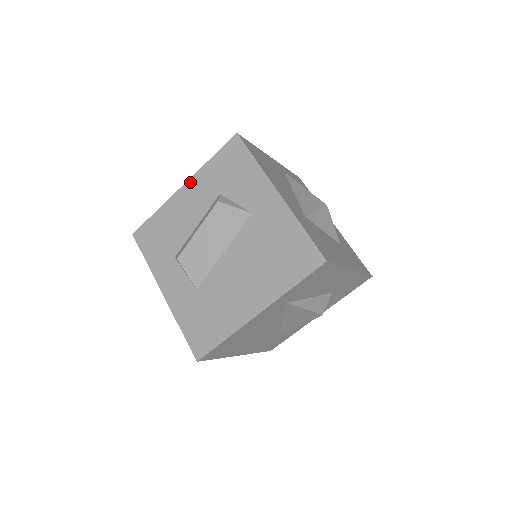
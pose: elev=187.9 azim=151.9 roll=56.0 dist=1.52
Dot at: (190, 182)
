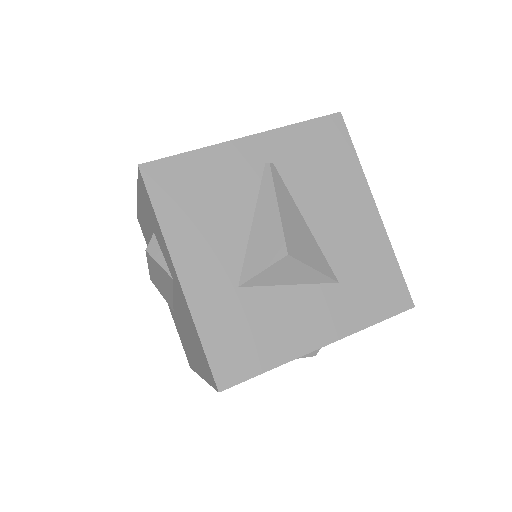
Dot at: (138, 197)
